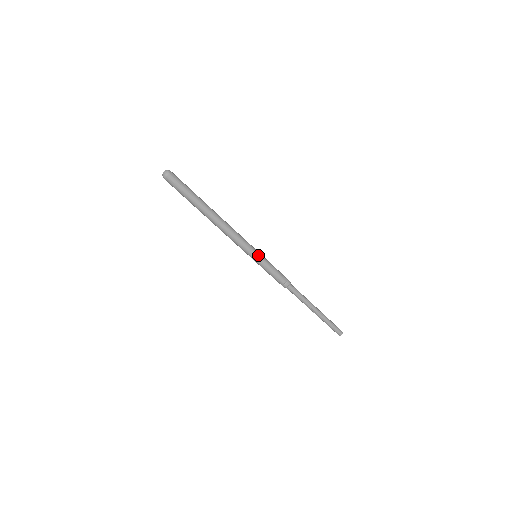
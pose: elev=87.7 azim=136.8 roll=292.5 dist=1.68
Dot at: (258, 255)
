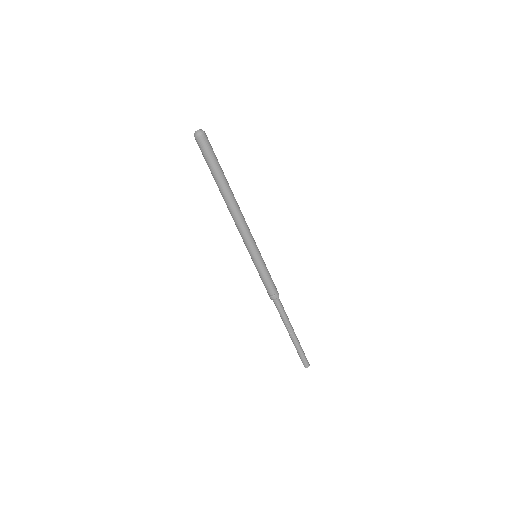
Dot at: (260, 255)
